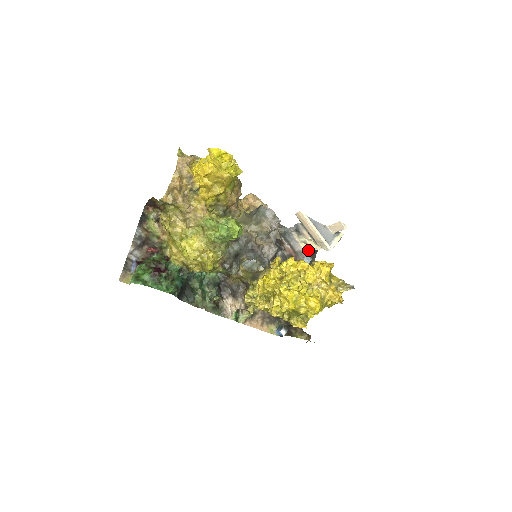
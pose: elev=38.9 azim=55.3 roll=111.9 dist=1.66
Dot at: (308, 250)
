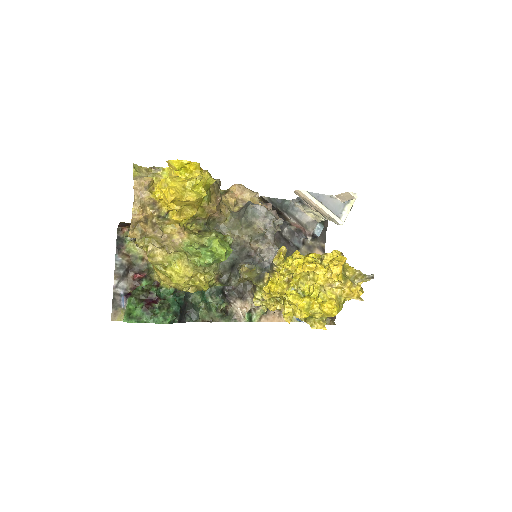
Dot at: (317, 220)
